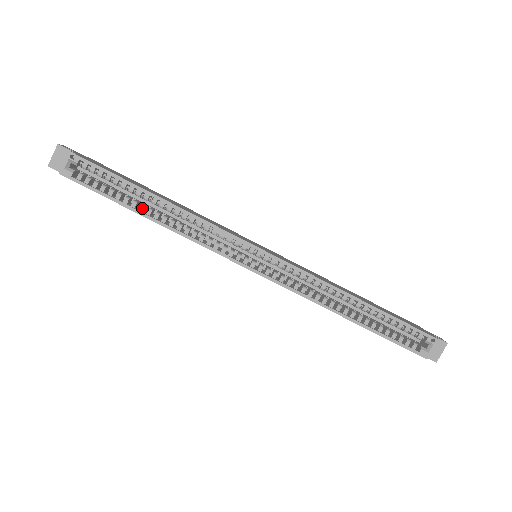
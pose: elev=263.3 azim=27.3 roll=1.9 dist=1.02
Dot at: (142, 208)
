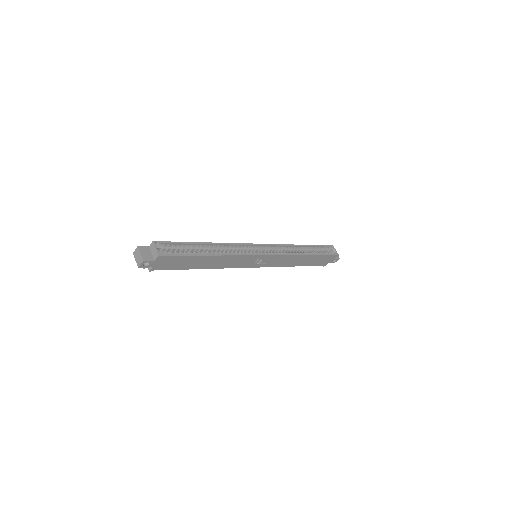
Dot at: (205, 253)
